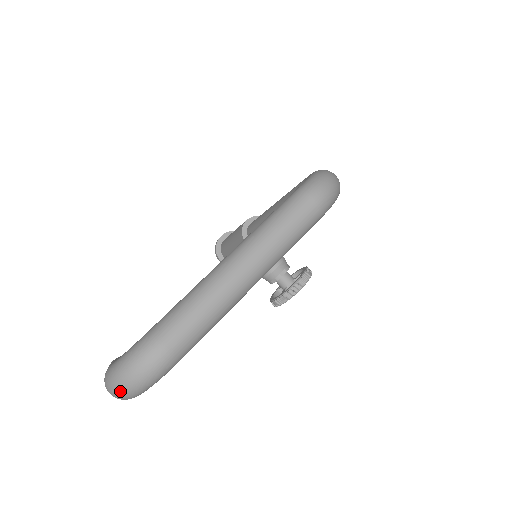
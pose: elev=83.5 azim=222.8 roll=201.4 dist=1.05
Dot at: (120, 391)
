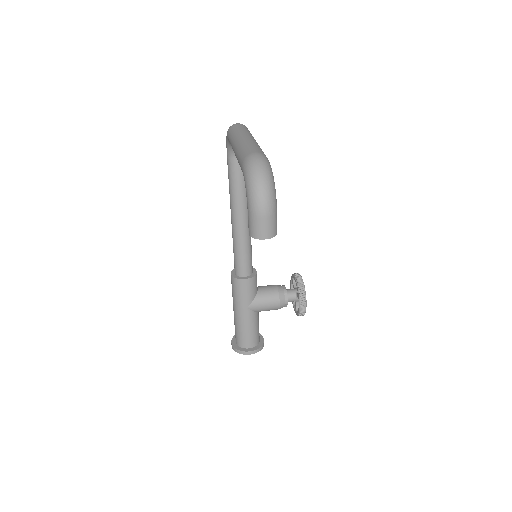
Dot at: (264, 186)
